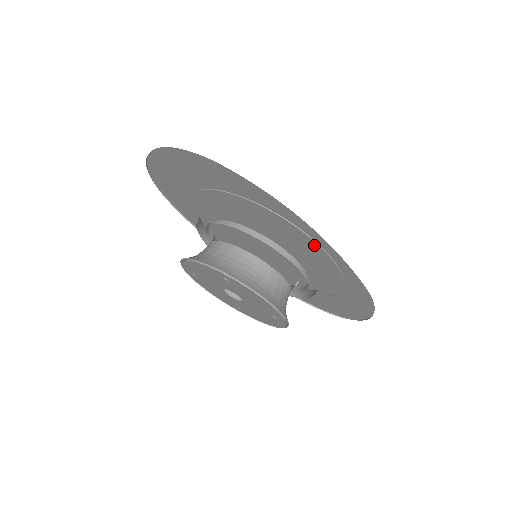
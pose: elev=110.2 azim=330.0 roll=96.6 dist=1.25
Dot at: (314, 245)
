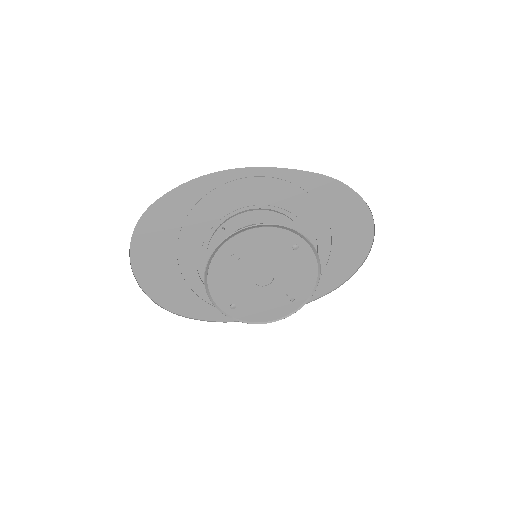
Dot at: (254, 186)
